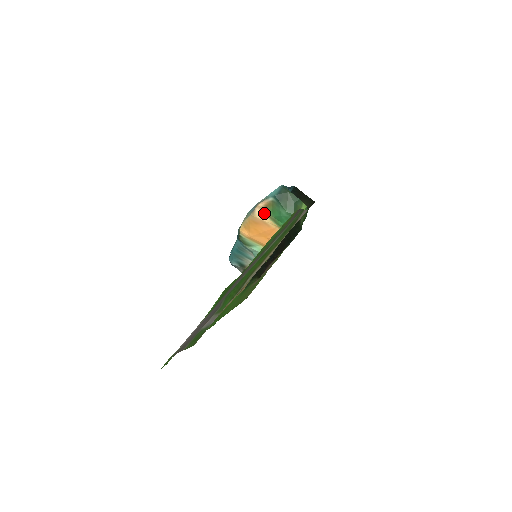
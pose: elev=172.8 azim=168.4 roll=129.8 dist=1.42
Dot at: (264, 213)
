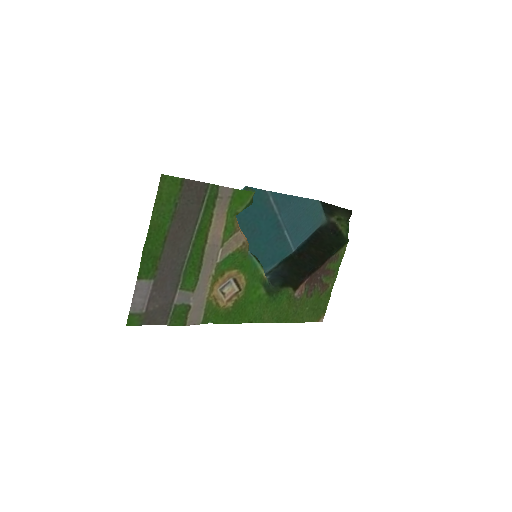
Dot at: occluded
